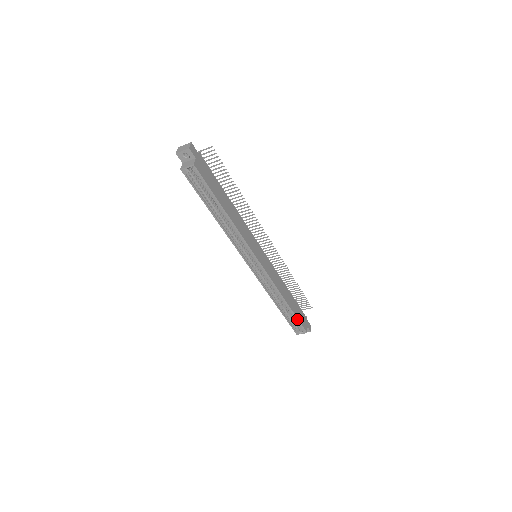
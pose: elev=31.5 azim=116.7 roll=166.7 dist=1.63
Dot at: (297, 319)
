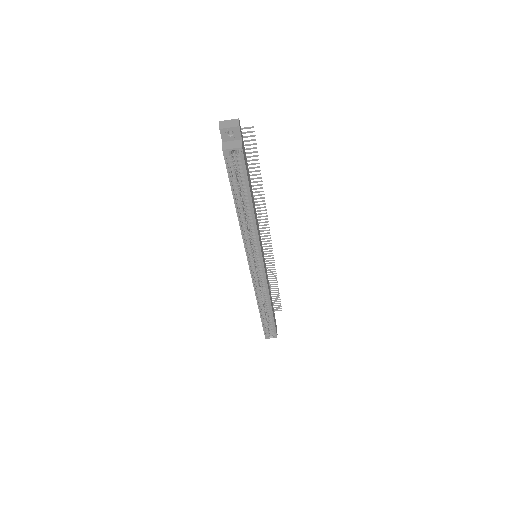
Dot at: (274, 324)
